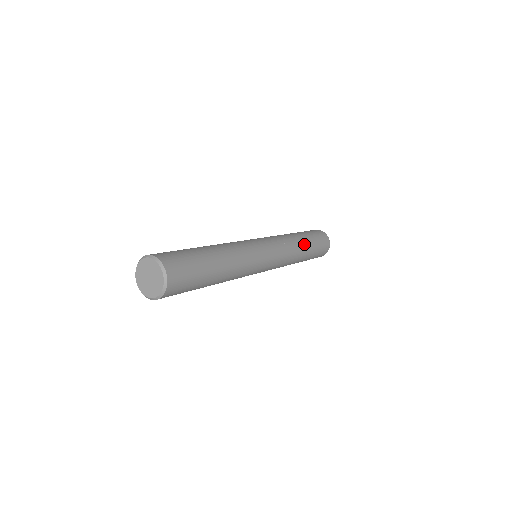
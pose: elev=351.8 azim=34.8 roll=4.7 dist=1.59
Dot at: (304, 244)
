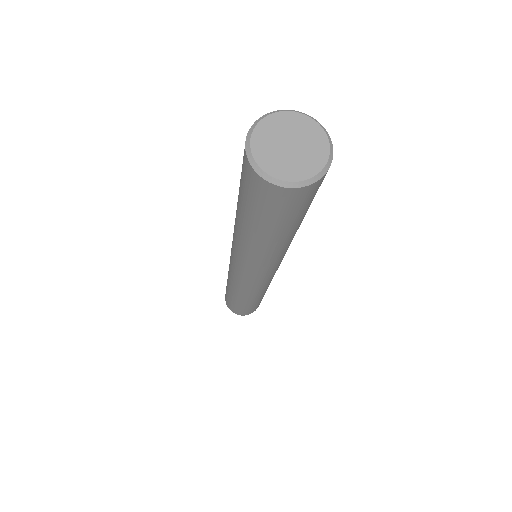
Dot at: occluded
